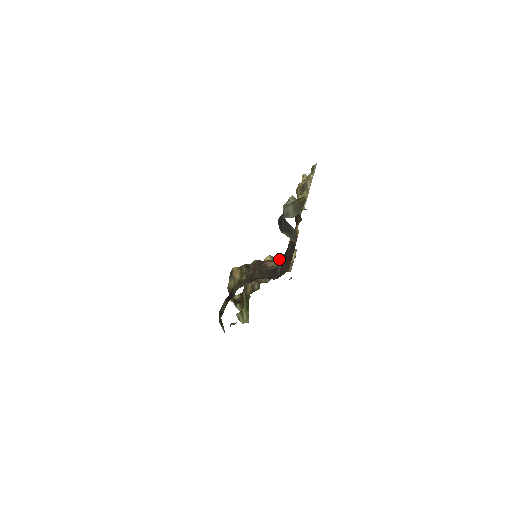
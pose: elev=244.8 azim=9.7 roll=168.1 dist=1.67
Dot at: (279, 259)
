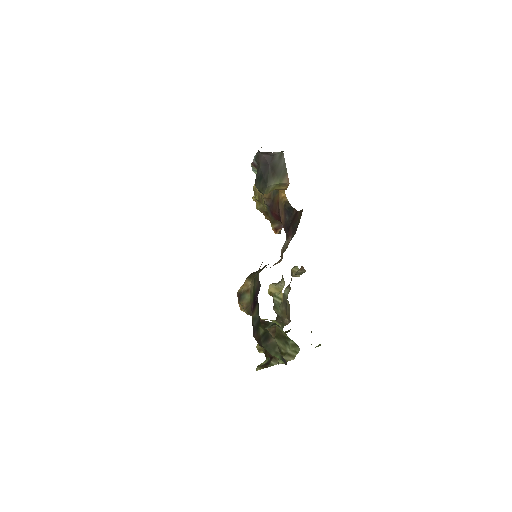
Dot at: (284, 245)
